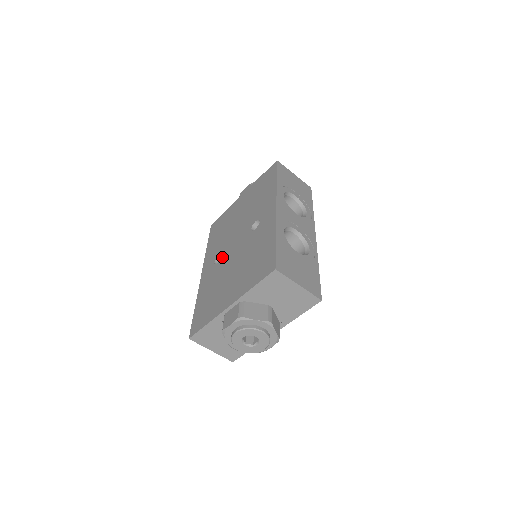
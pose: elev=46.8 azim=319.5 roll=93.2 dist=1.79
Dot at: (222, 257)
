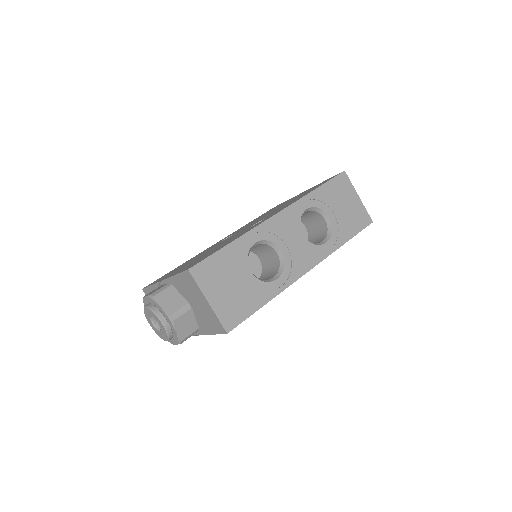
Dot at: occluded
